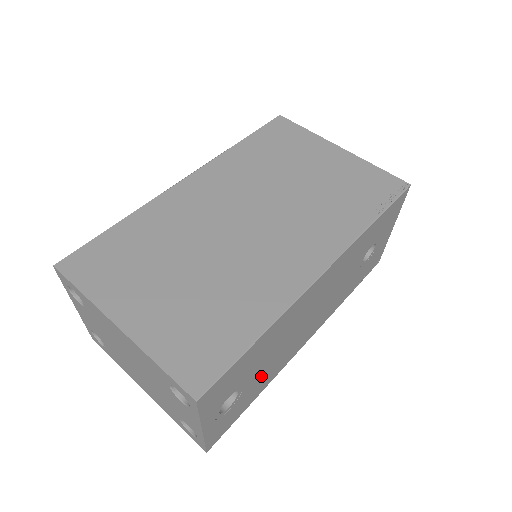
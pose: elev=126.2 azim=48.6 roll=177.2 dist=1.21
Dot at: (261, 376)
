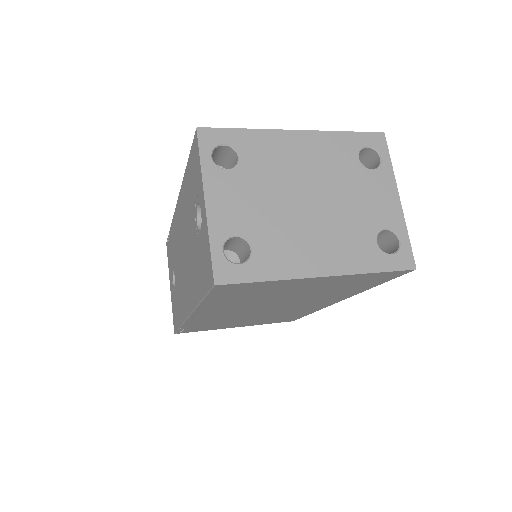
Dot at: occluded
